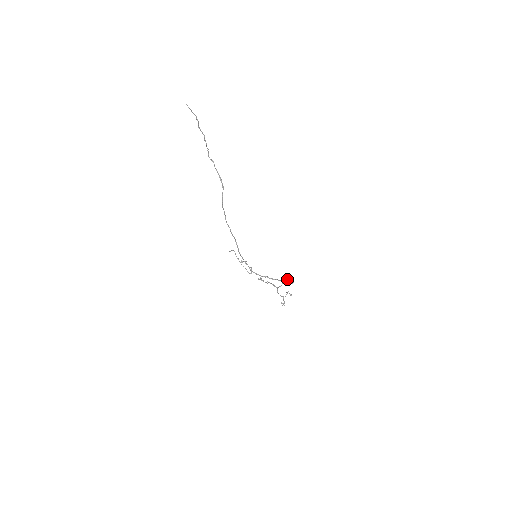
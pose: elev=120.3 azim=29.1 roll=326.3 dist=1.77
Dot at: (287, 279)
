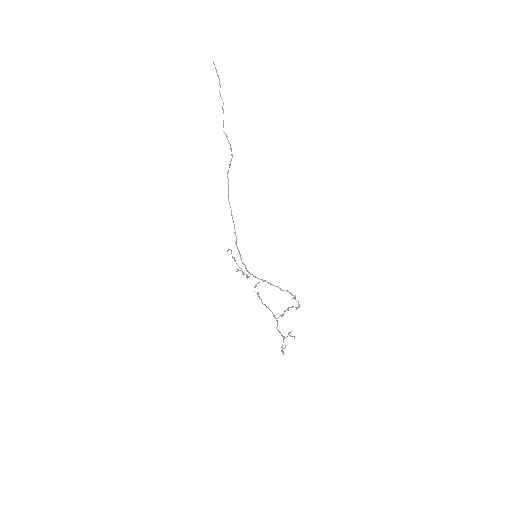
Dot at: (291, 294)
